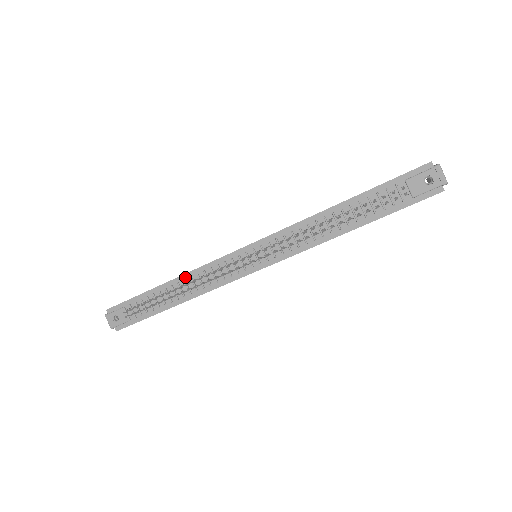
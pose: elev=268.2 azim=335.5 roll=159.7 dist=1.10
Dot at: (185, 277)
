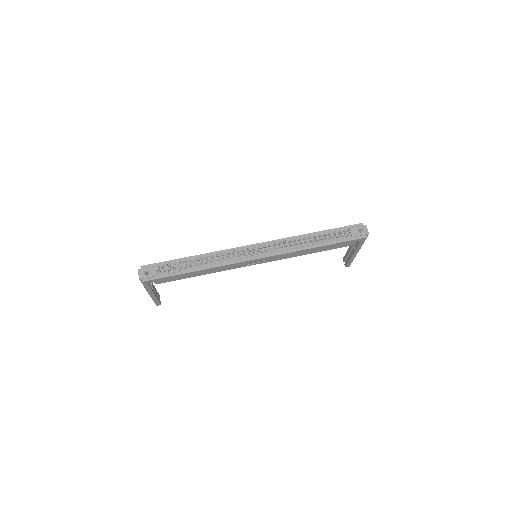
Dot at: (210, 254)
